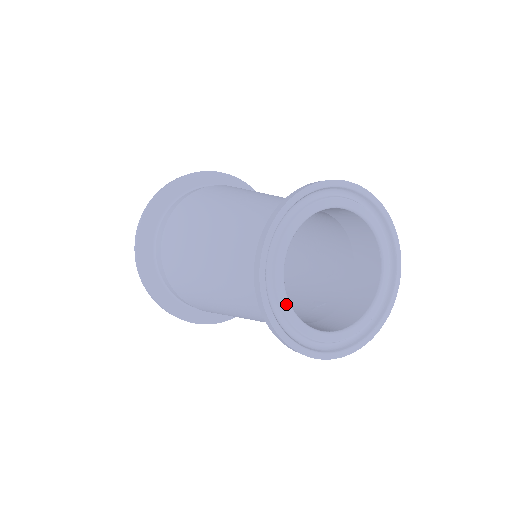
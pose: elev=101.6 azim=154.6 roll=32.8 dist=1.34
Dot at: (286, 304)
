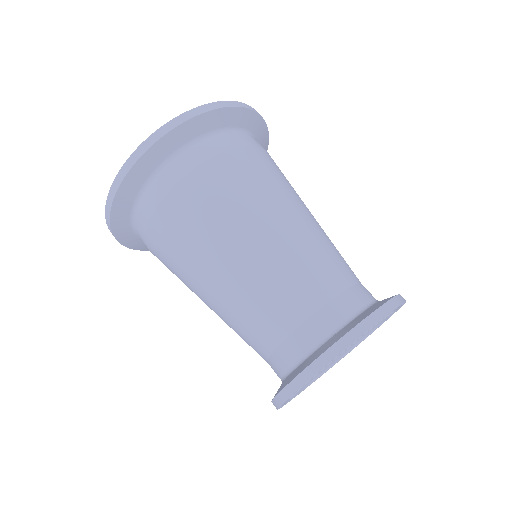
Dot at: occluded
